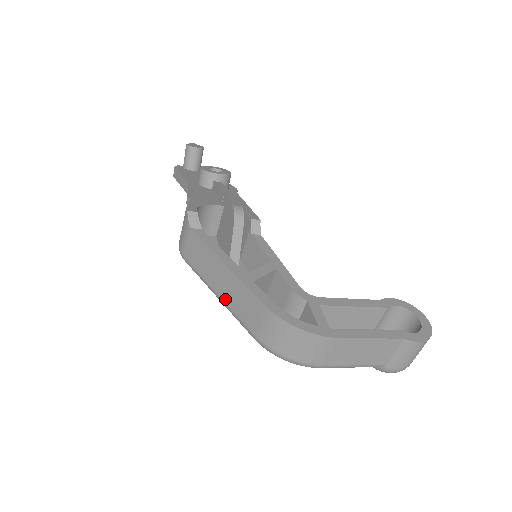
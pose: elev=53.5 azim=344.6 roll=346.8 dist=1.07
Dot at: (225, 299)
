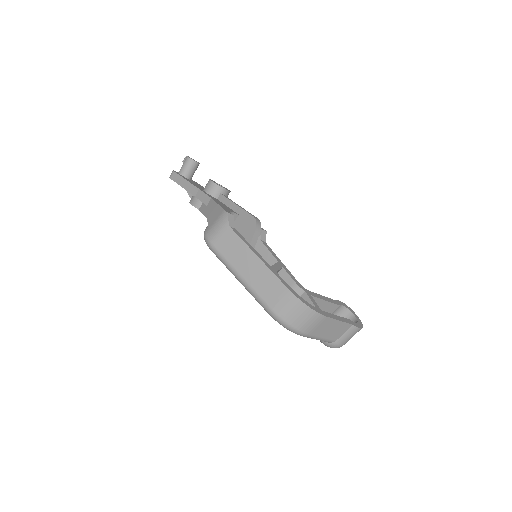
Dot at: (249, 281)
